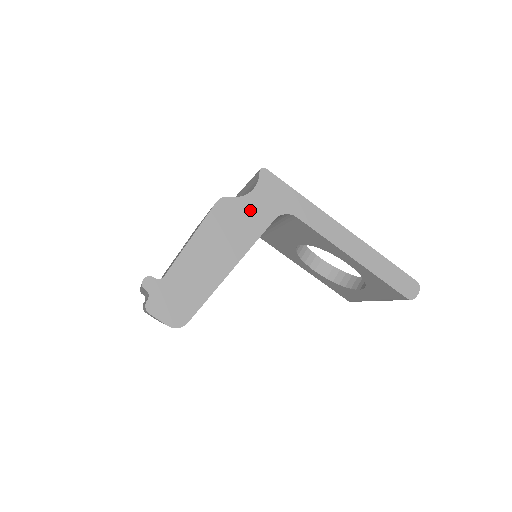
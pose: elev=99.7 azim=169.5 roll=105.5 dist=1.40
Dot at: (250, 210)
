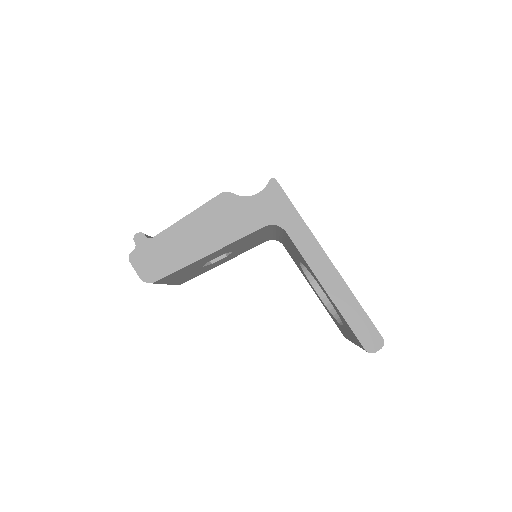
Dot at: (246, 211)
